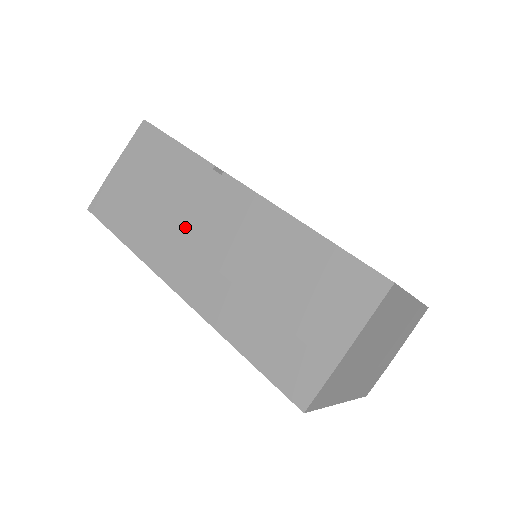
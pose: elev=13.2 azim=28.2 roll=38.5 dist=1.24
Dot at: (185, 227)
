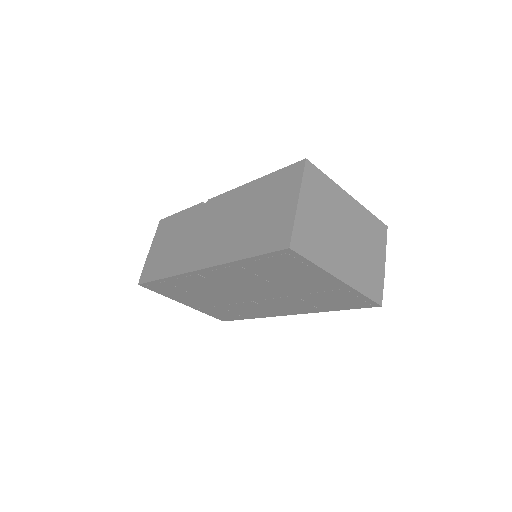
Dot at: (195, 238)
